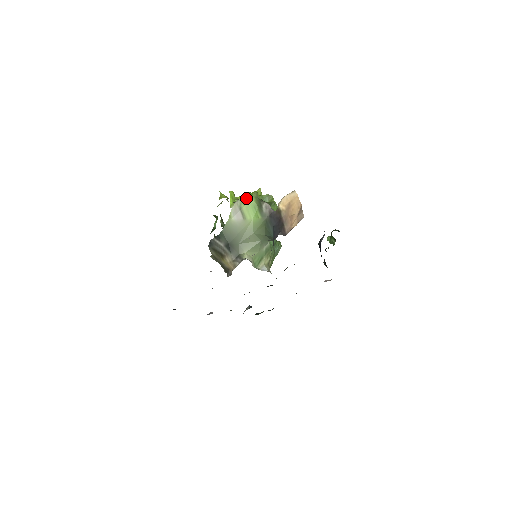
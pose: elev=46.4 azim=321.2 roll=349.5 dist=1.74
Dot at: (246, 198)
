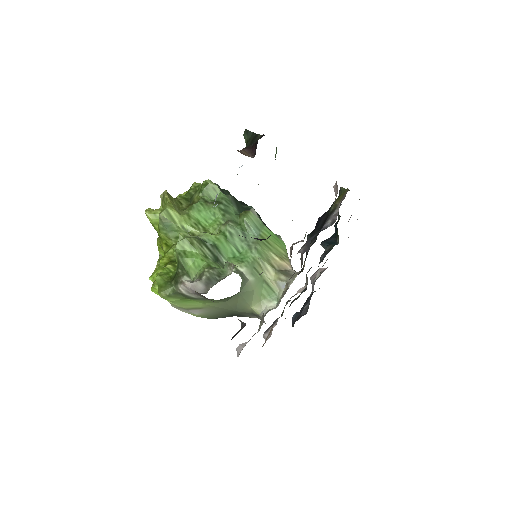
Dot at: occluded
